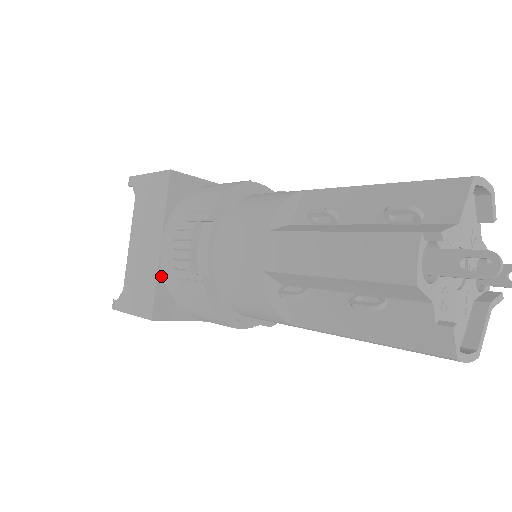
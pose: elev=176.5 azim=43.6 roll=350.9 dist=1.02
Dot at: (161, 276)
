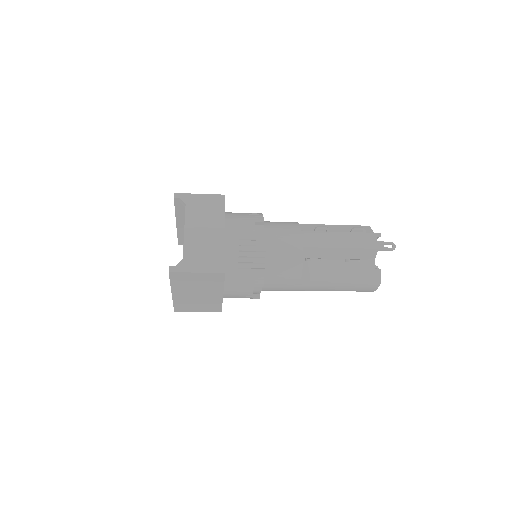
Dot at: (225, 250)
